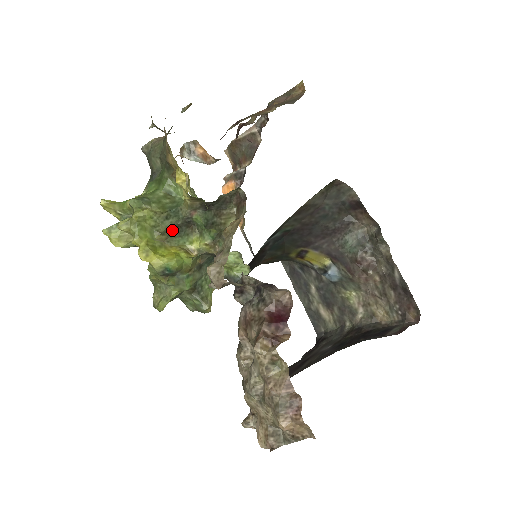
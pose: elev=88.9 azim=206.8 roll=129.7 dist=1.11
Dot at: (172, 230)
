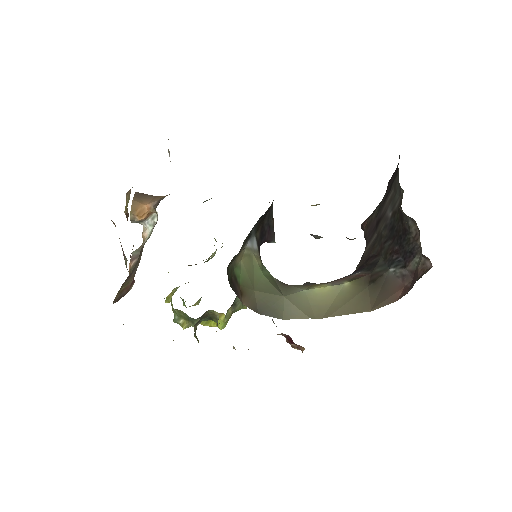
Dot at: occluded
